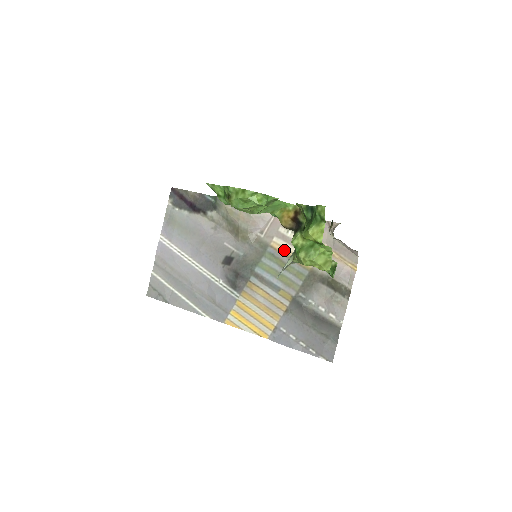
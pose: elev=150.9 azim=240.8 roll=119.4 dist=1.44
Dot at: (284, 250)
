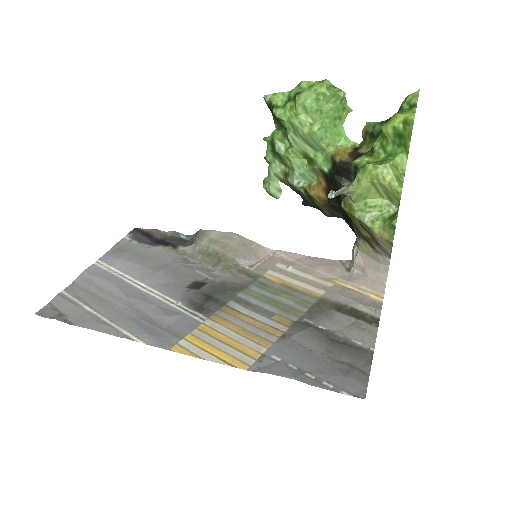
Dot at: (282, 281)
